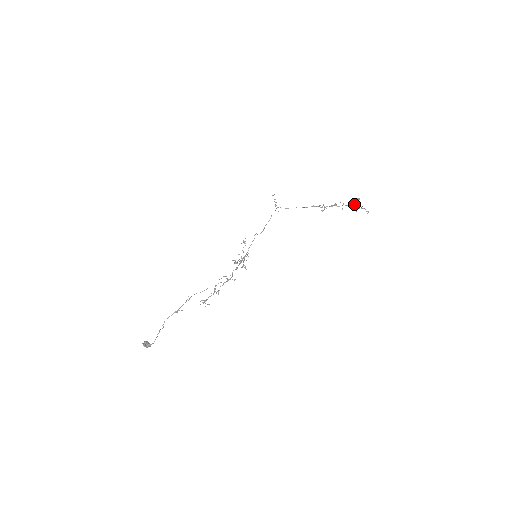
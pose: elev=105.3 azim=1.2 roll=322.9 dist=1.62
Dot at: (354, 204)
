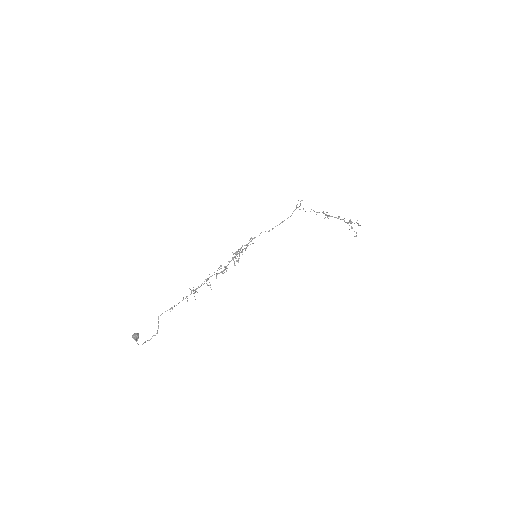
Dot at: (351, 221)
